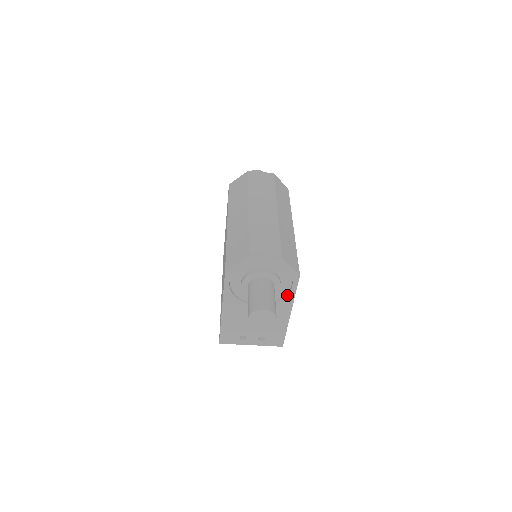
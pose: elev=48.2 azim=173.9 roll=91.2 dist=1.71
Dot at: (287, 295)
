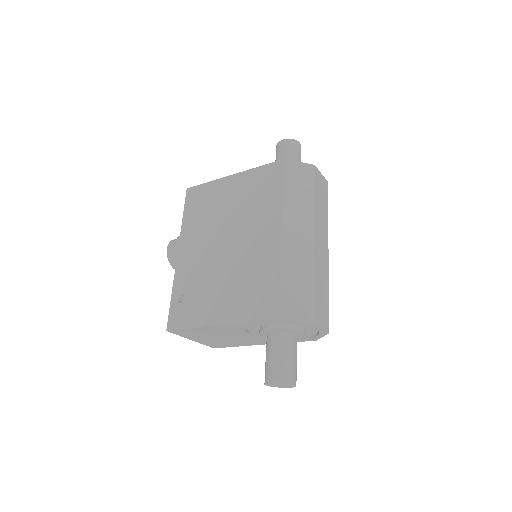
Dot at: occluded
